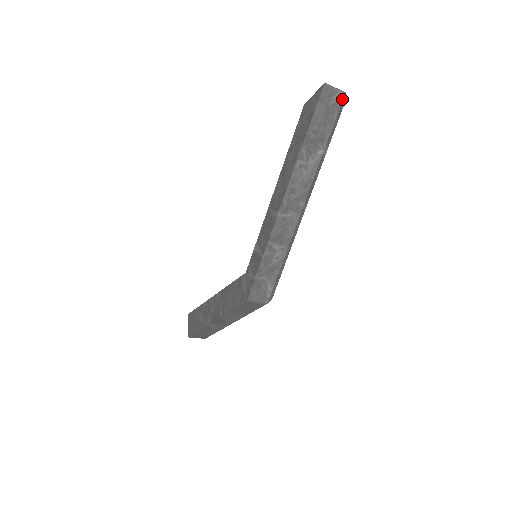
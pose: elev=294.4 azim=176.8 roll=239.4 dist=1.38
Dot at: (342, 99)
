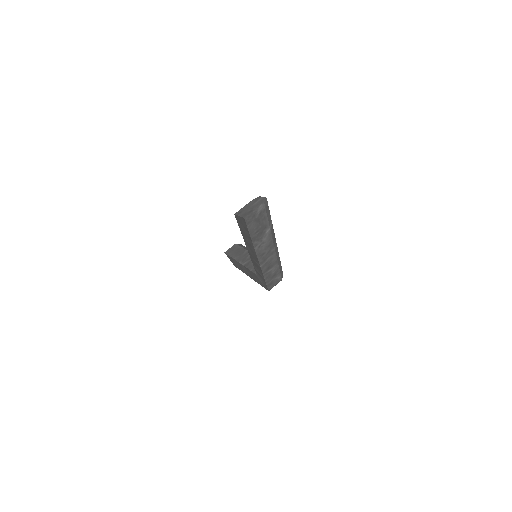
Dot at: (264, 206)
